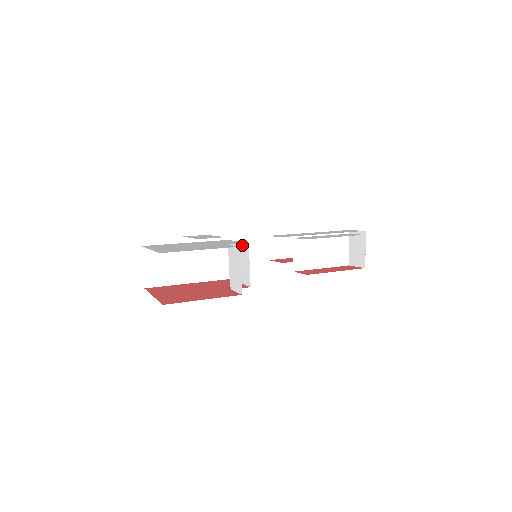
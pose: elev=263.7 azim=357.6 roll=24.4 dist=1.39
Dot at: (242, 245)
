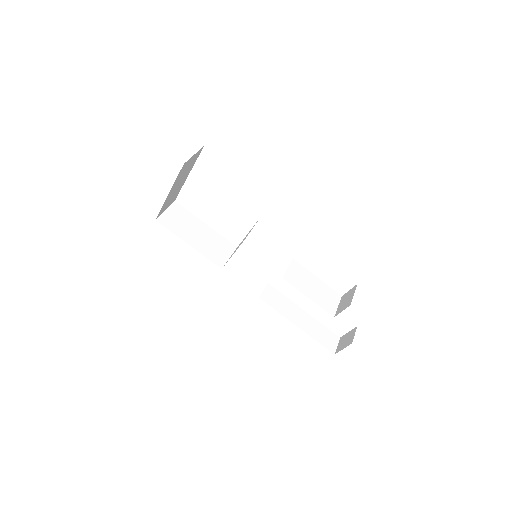
Dot at: occluded
